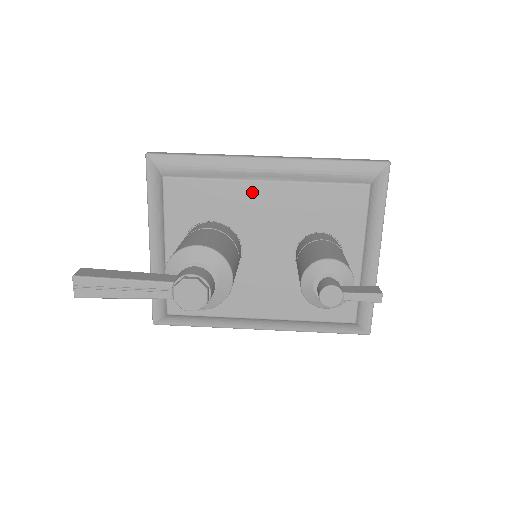
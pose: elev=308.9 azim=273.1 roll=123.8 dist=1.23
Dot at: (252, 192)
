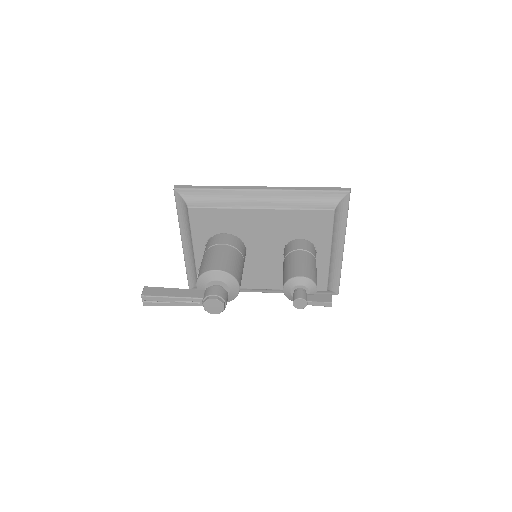
Dot at: (251, 216)
